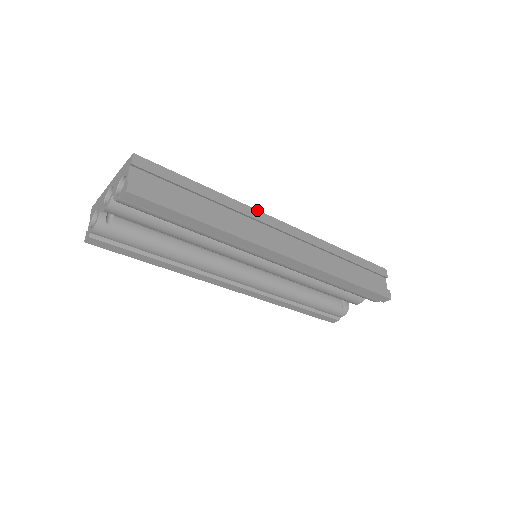
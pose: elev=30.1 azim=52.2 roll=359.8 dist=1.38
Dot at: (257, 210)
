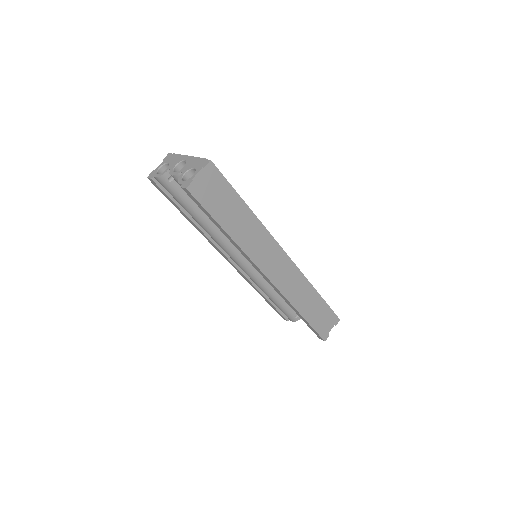
Dot at: (273, 237)
